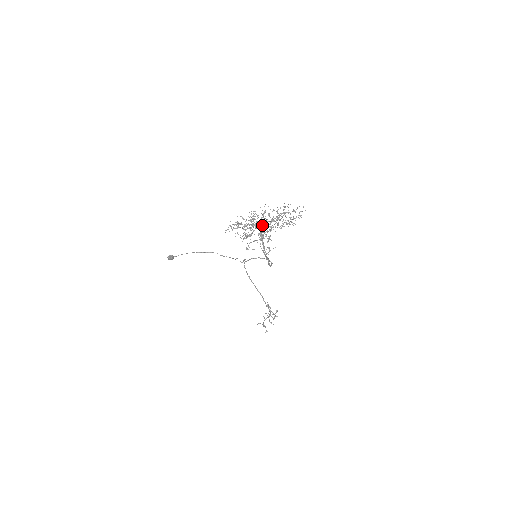
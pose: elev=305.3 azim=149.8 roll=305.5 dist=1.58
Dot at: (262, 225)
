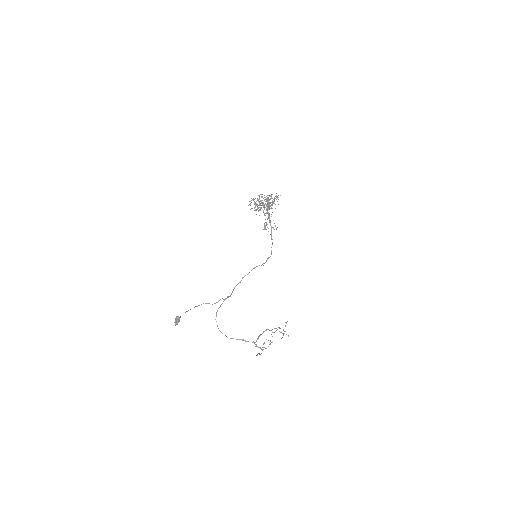
Dot at: occluded
